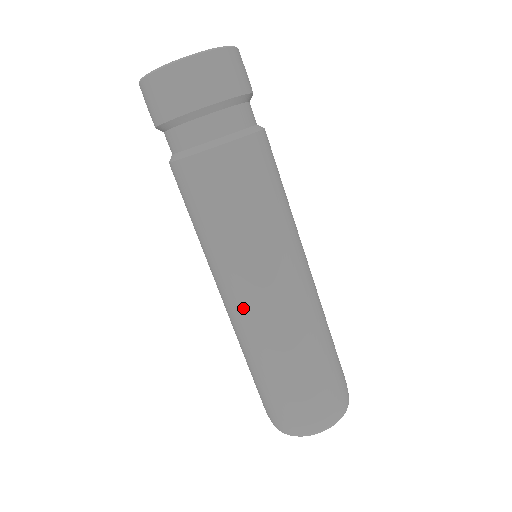
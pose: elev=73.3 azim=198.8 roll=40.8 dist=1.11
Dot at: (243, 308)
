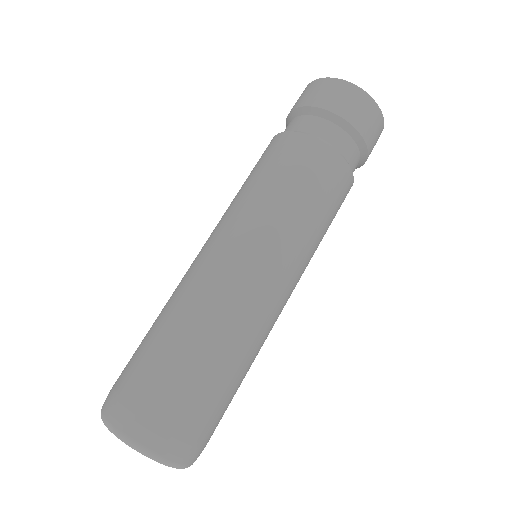
Dot at: (211, 260)
